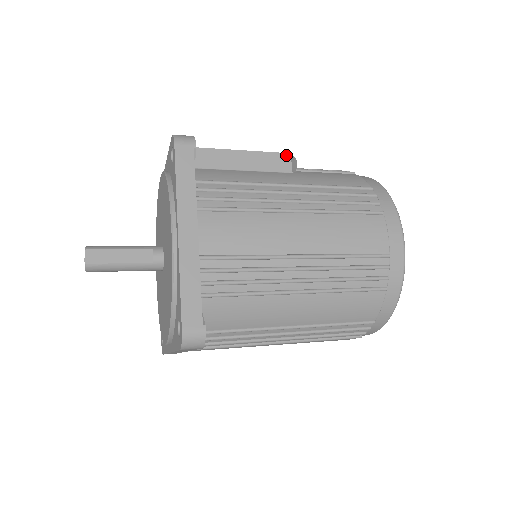
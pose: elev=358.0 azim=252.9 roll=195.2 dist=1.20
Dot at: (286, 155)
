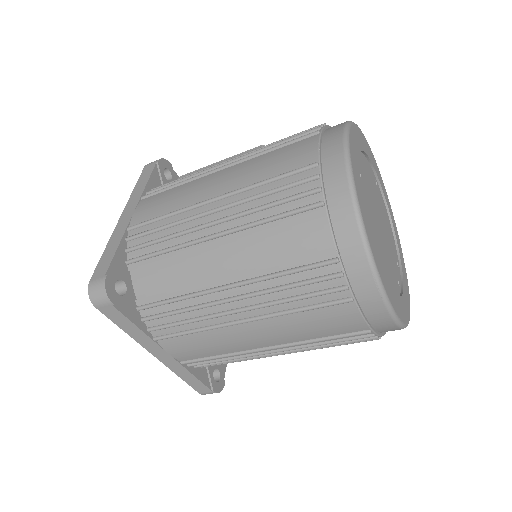
Dot at: occluded
